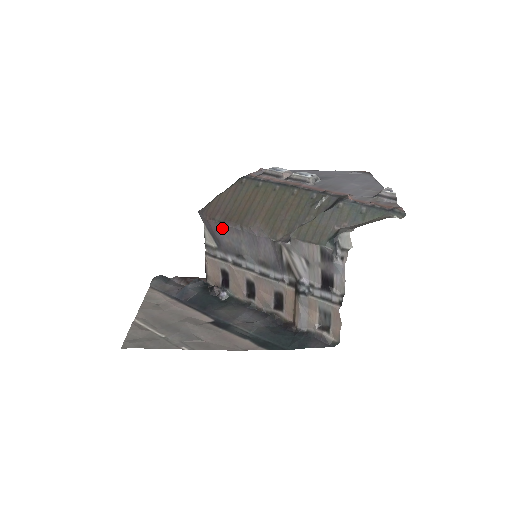
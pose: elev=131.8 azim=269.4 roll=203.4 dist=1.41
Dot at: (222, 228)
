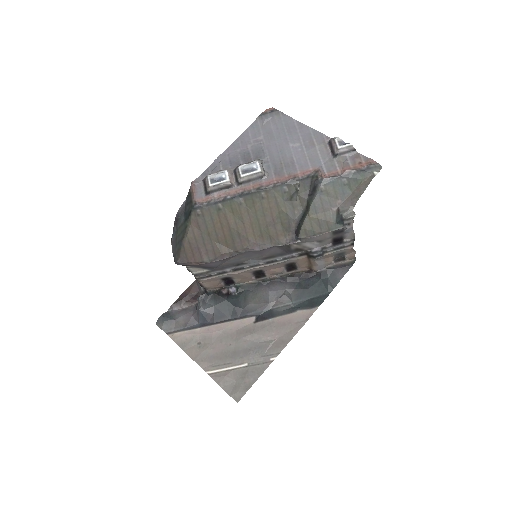
Dot at: (216, 262)
